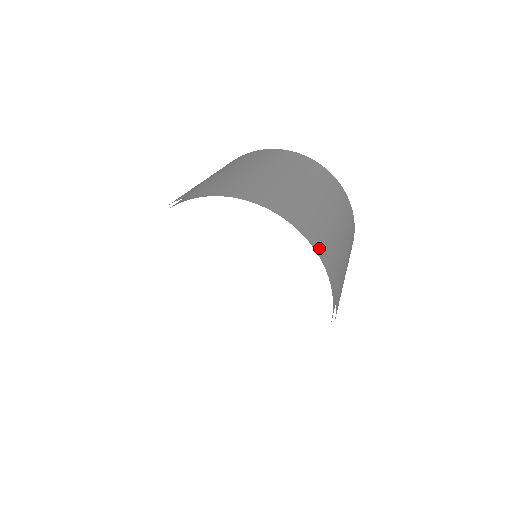
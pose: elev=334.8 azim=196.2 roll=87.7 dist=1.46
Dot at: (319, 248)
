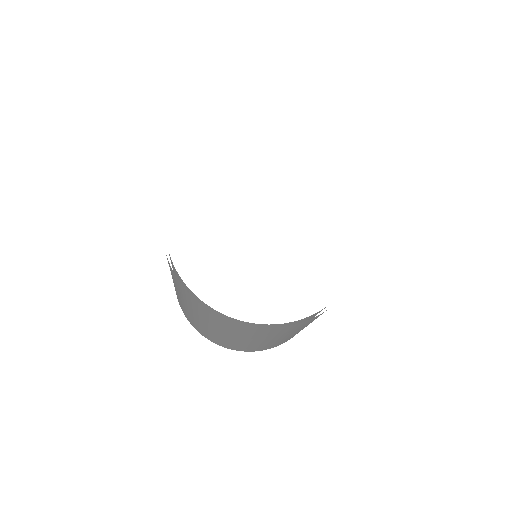
Dot at: occluded
